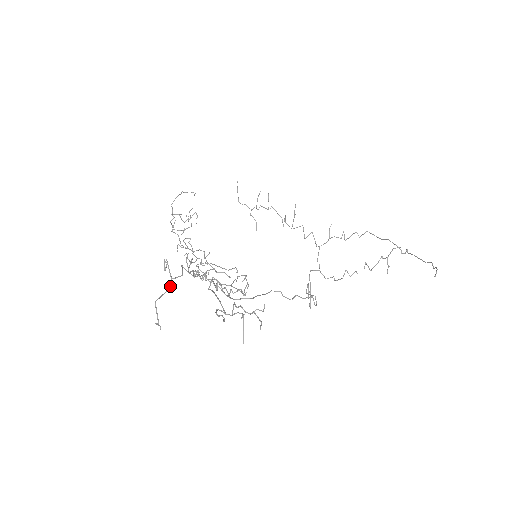
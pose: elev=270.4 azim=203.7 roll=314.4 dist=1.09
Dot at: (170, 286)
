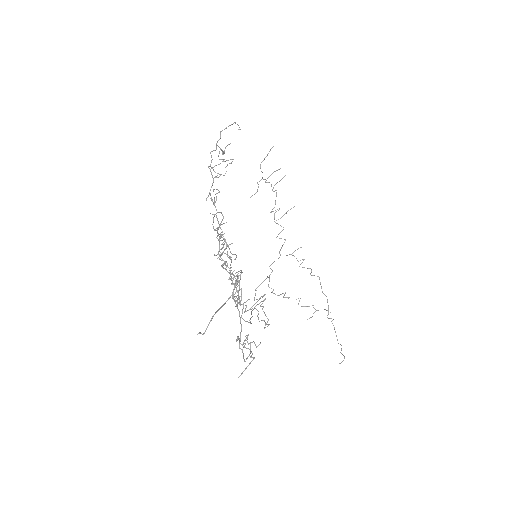
Dot at: occluded
